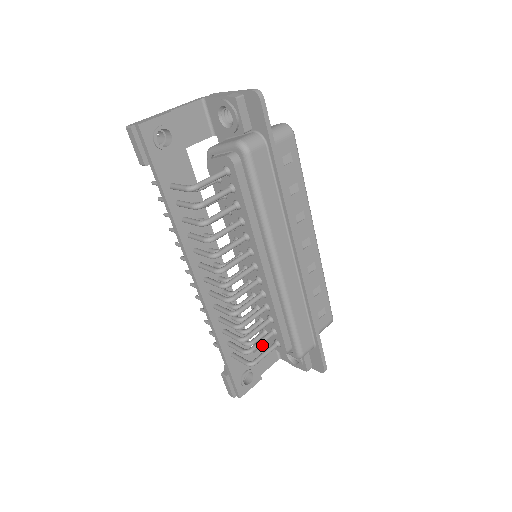
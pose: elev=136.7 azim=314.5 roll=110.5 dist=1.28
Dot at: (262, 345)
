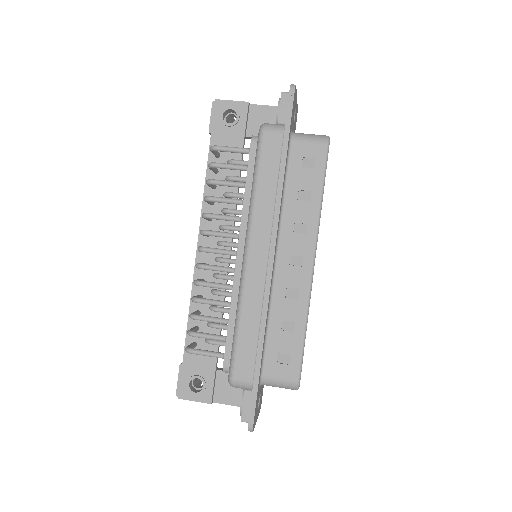
Dot at: occluded
